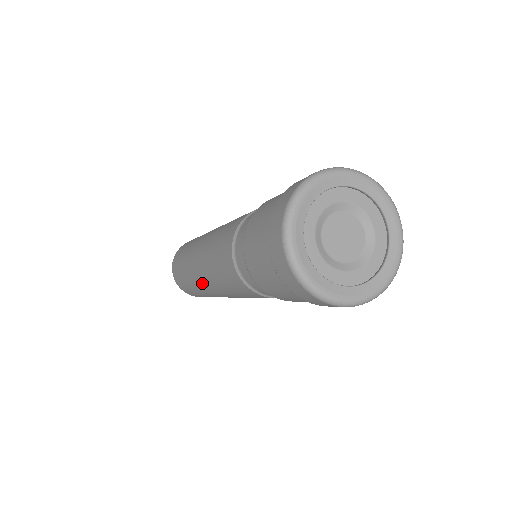
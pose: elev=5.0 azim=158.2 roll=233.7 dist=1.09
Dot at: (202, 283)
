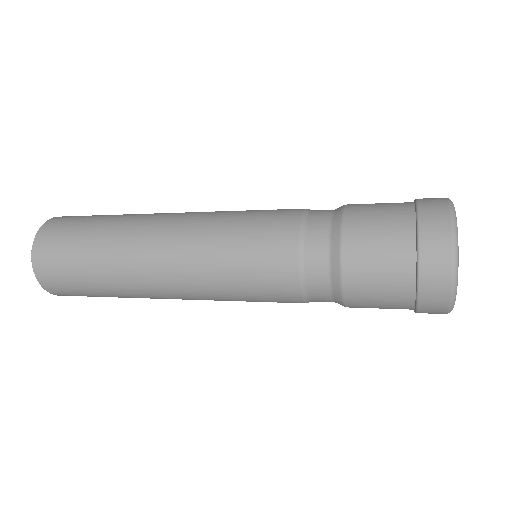
Dot at: (169, 298)
